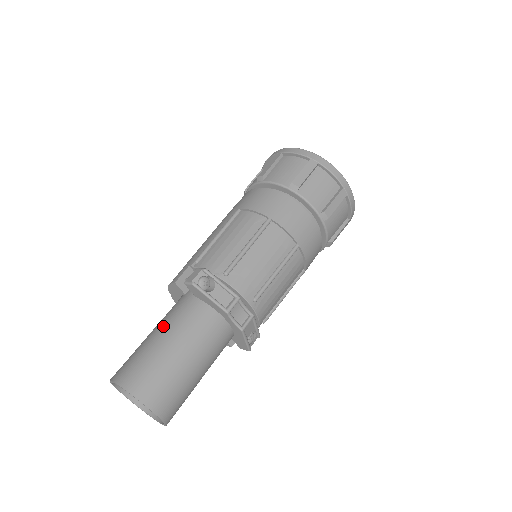
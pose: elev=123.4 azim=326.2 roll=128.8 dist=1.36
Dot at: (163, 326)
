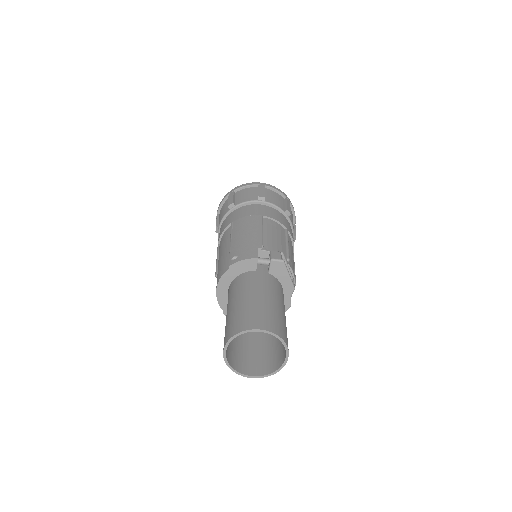
Dot at: (263, 291)
